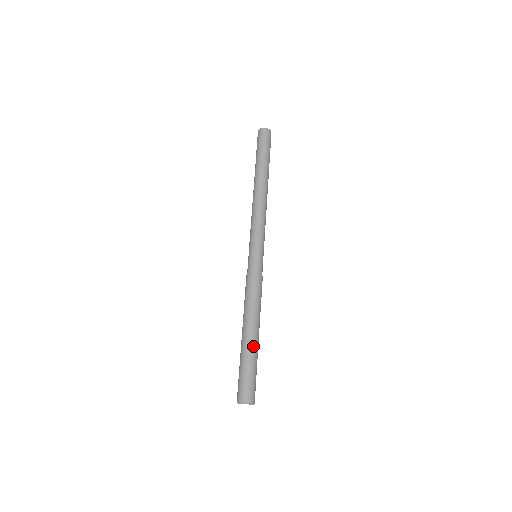
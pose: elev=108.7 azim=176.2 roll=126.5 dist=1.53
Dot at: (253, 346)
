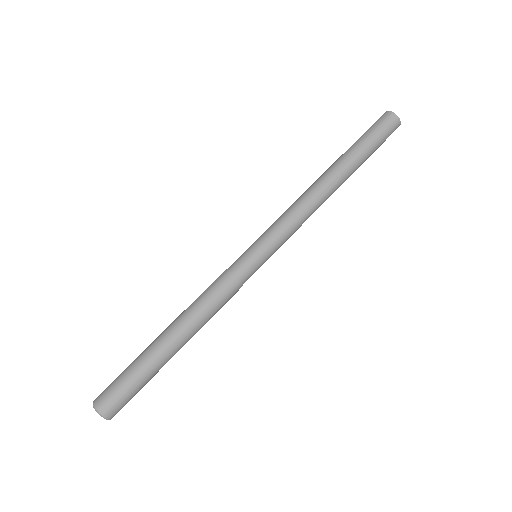
Dot at: (155, 349)
